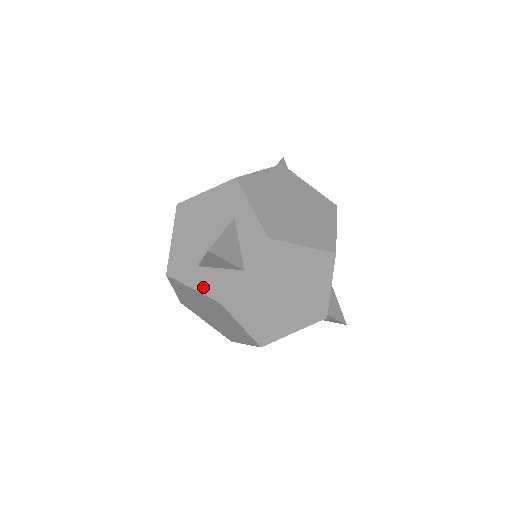
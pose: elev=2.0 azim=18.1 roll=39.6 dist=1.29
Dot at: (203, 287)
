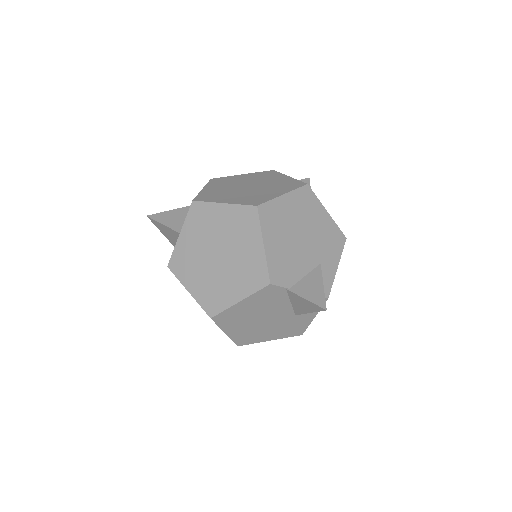
Dot at: occluded
